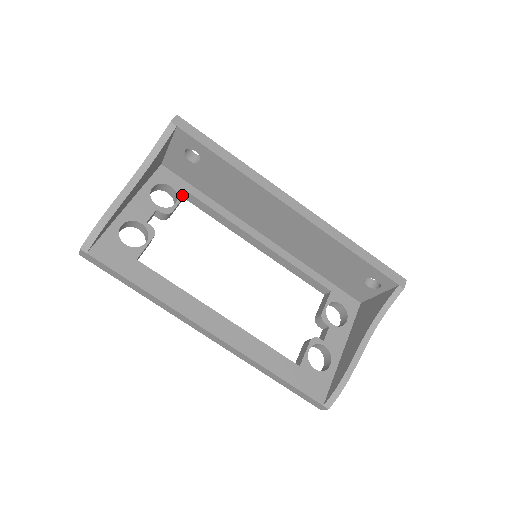
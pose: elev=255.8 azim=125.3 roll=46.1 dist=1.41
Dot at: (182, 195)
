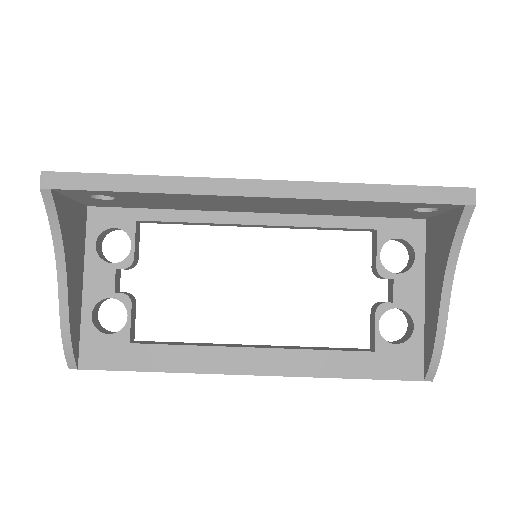
Dot at: (132, 230)
